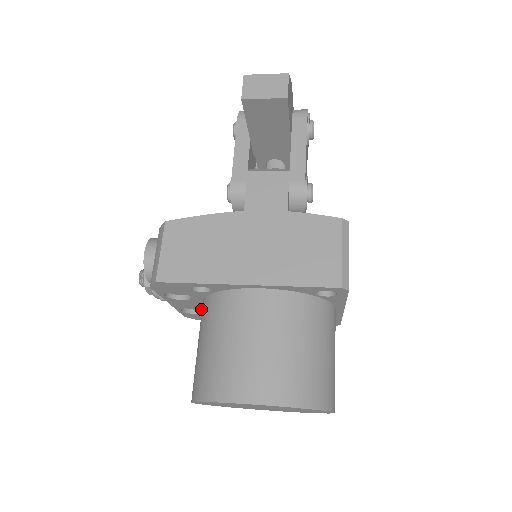
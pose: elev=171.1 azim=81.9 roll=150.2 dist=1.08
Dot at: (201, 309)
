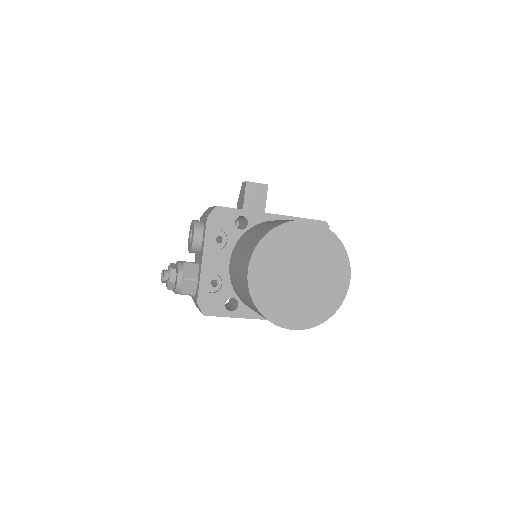
Dot at: (221, 277)
